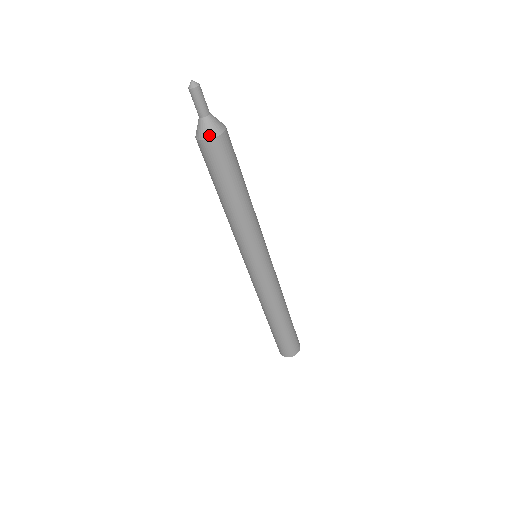
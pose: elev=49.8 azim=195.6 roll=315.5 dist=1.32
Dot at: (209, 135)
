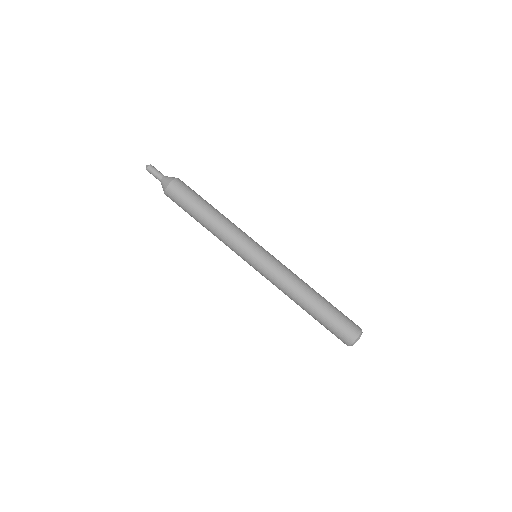
Dot at: (171, 180)
